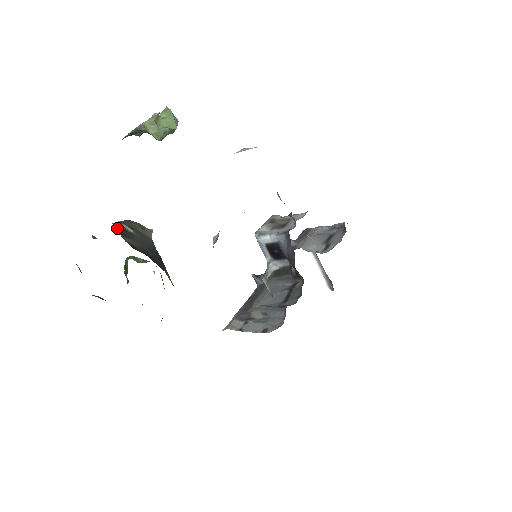
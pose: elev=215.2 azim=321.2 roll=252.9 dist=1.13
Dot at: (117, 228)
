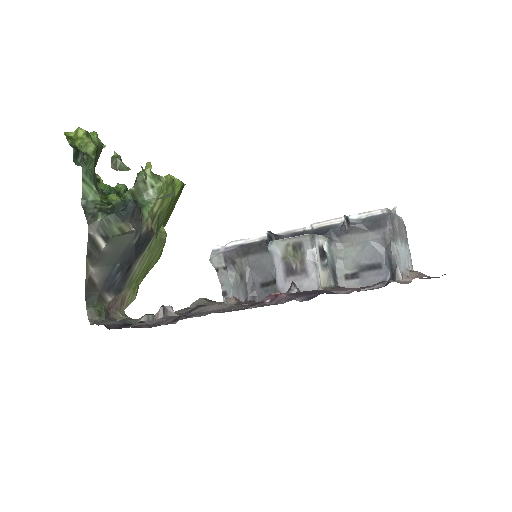
Dot at: (87, 244)
